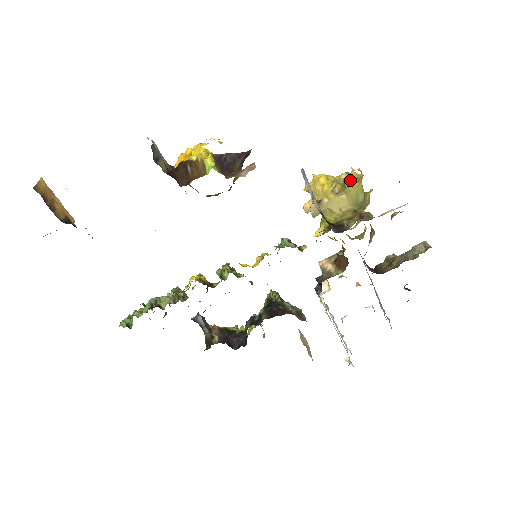
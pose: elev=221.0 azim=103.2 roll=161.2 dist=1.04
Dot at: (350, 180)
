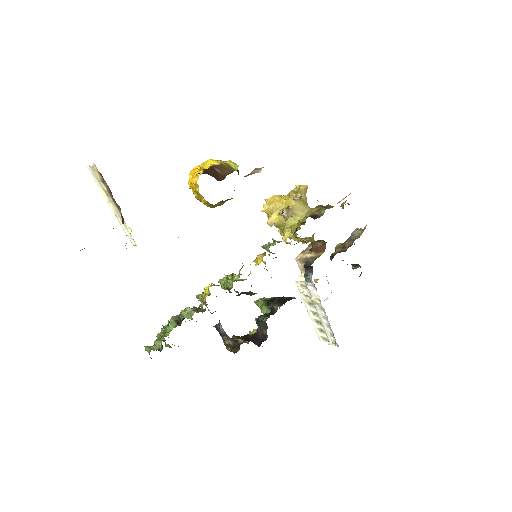
Dot at: (301, 192)
